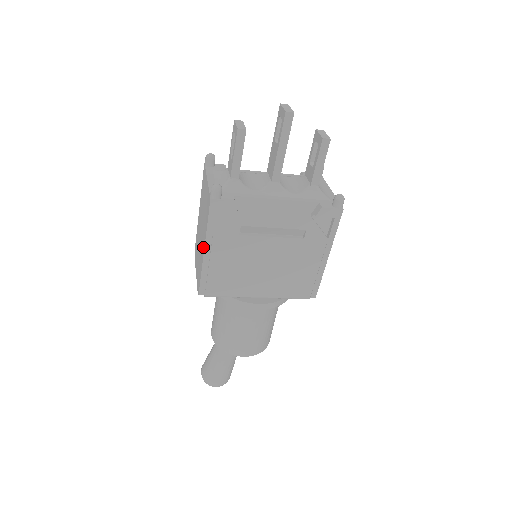
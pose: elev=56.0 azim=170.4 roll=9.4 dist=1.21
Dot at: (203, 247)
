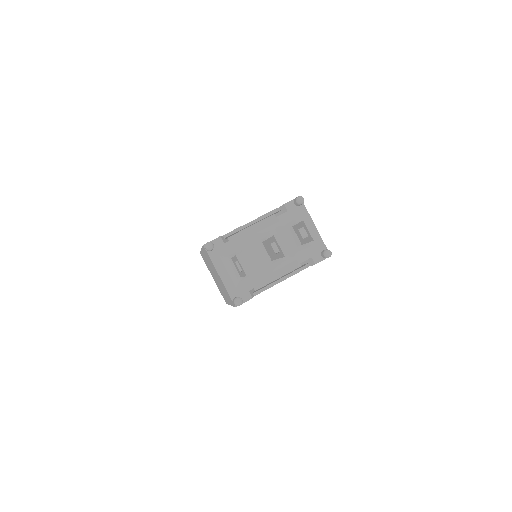
Dot at: (228, 301)
